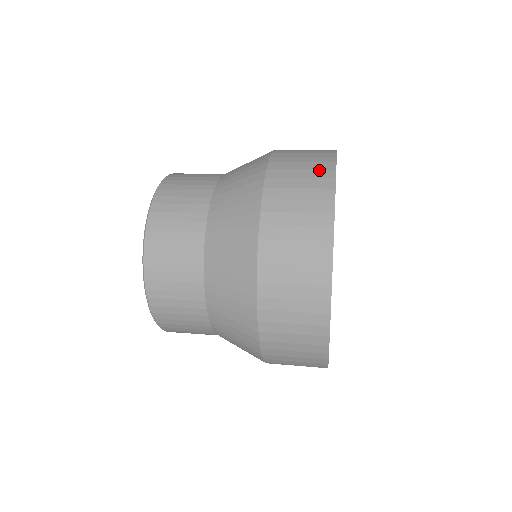
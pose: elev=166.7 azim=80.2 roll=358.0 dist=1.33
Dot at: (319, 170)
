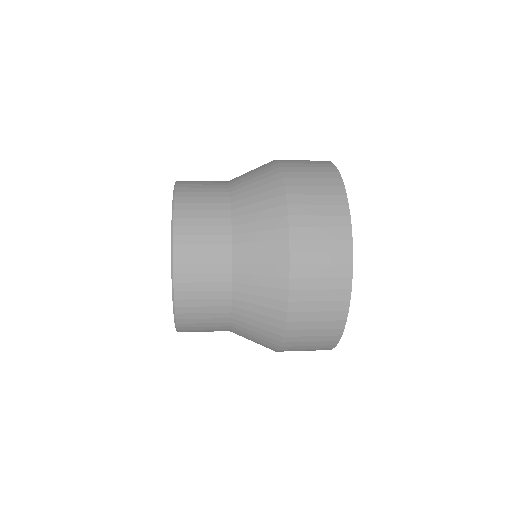
Dot at: occluded
